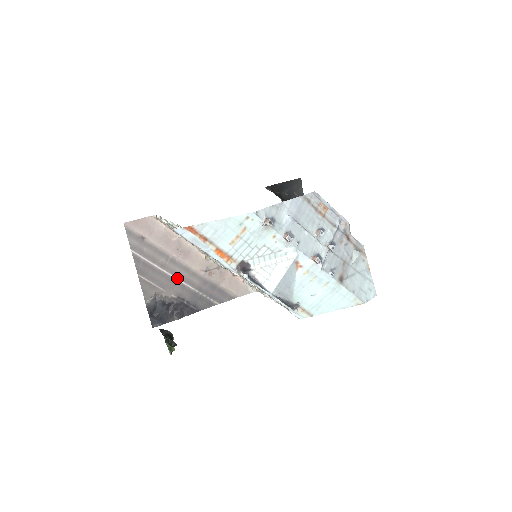
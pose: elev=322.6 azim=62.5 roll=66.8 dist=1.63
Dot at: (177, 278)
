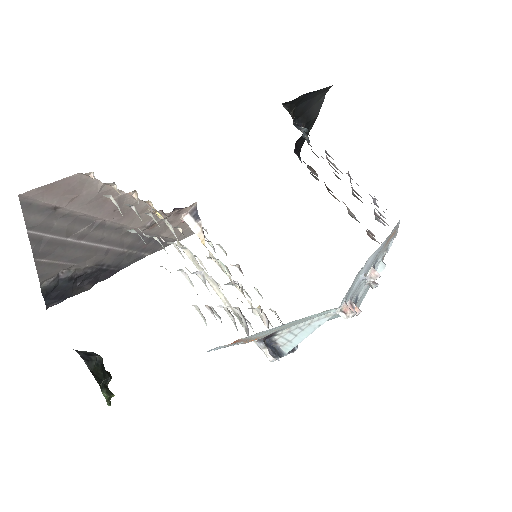
Dot at: (101, 244)
